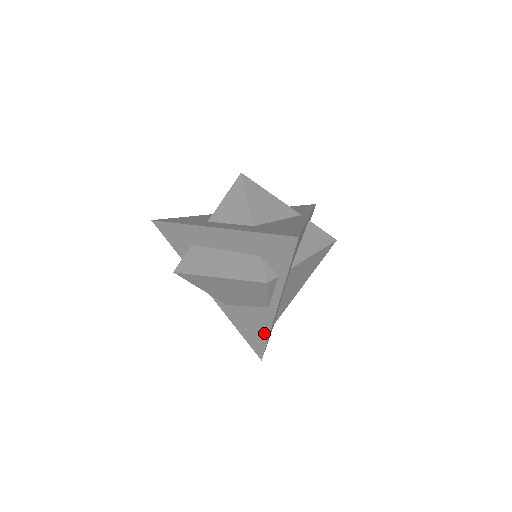
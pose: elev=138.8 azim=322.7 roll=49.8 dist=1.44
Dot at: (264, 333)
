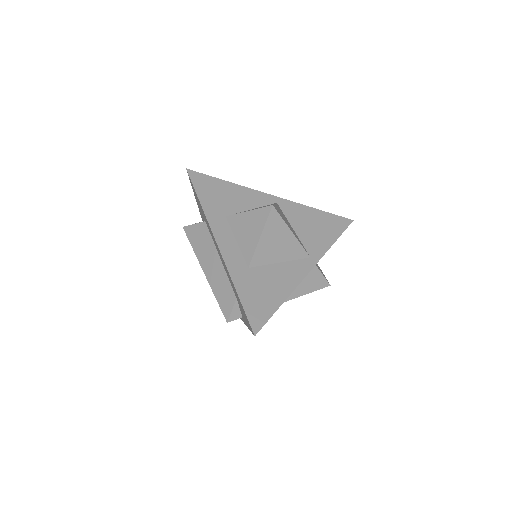
Dot at: occluded
